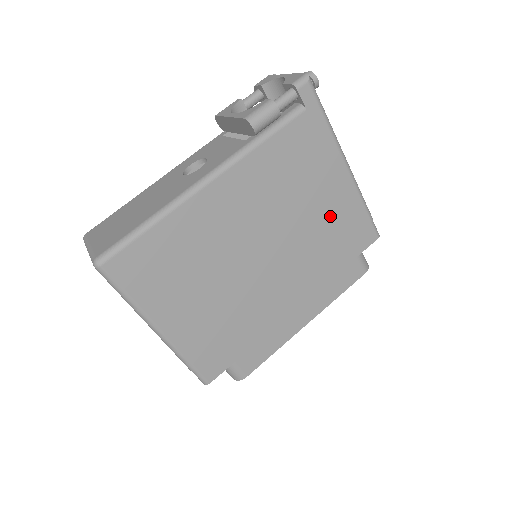
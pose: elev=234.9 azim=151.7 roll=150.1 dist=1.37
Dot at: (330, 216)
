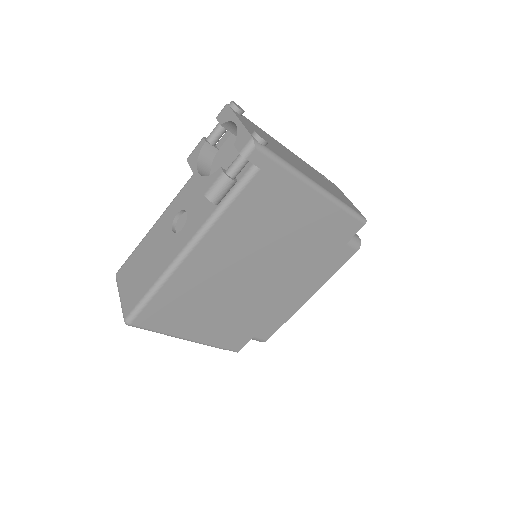
Dot at: (310, 229)
